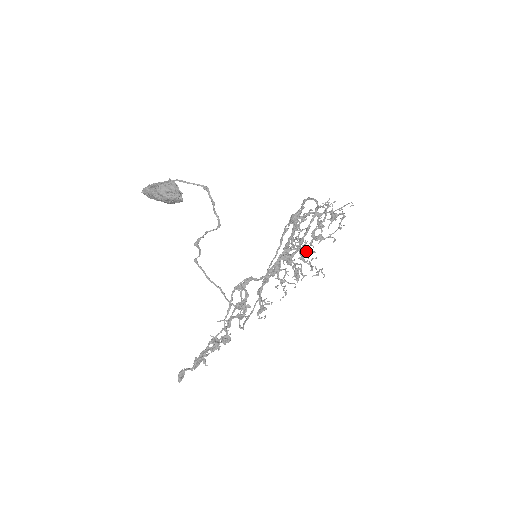
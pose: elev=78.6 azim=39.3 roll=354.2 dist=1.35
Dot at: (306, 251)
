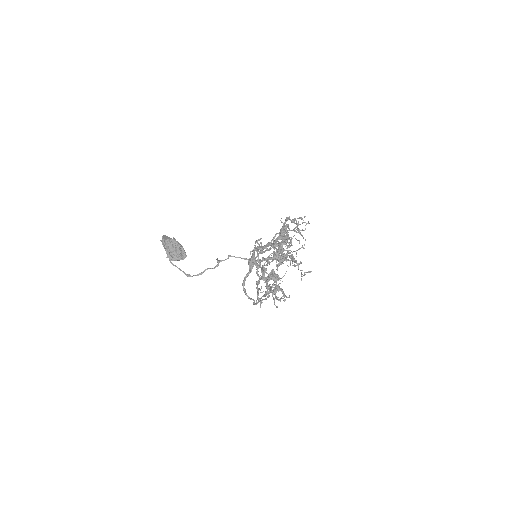
Dot at: occluded
